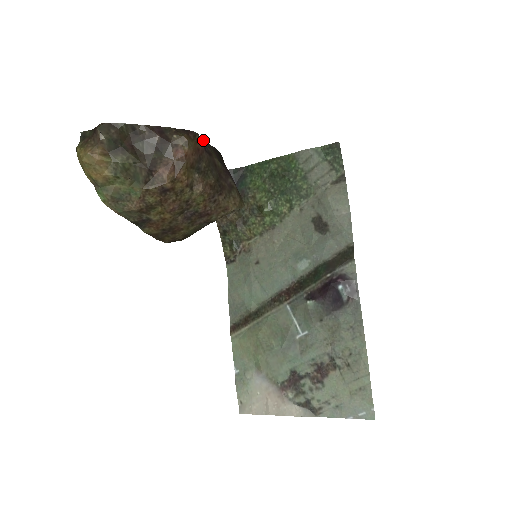
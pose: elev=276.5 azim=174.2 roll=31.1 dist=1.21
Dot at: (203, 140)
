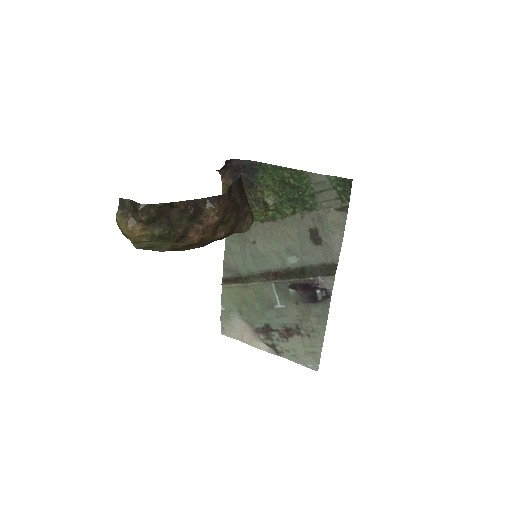
Dot at: (229, 187)
